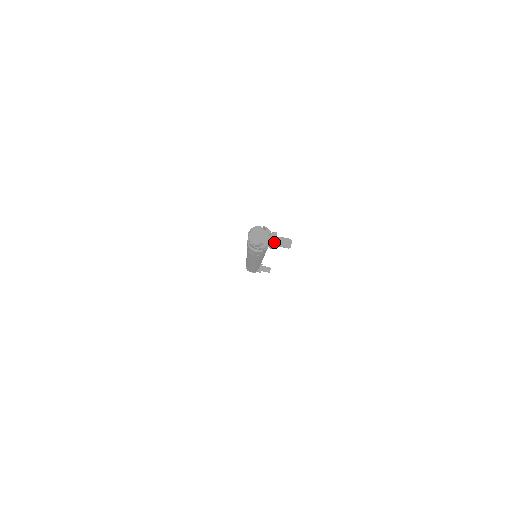
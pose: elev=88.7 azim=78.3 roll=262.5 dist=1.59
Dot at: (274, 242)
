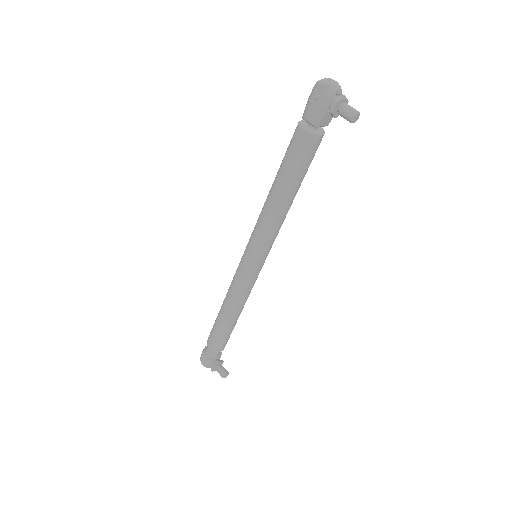
Dot at: (342, 98)
